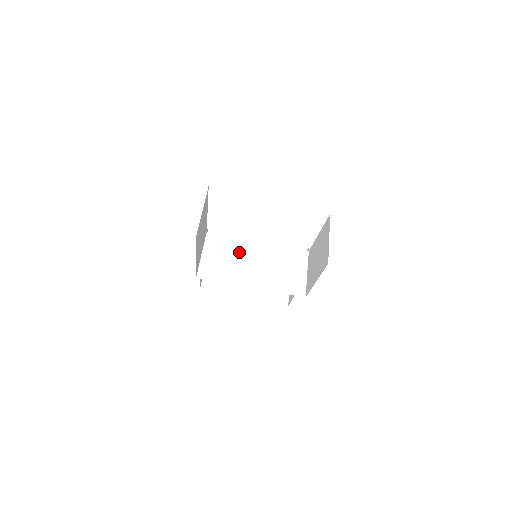
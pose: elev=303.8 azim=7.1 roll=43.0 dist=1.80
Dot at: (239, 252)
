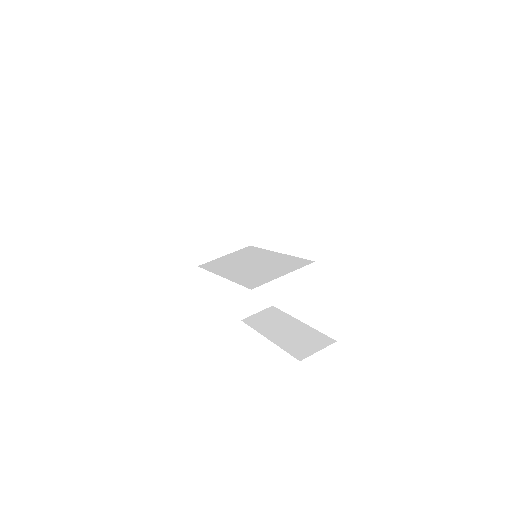
Dot at: (252, 257)
